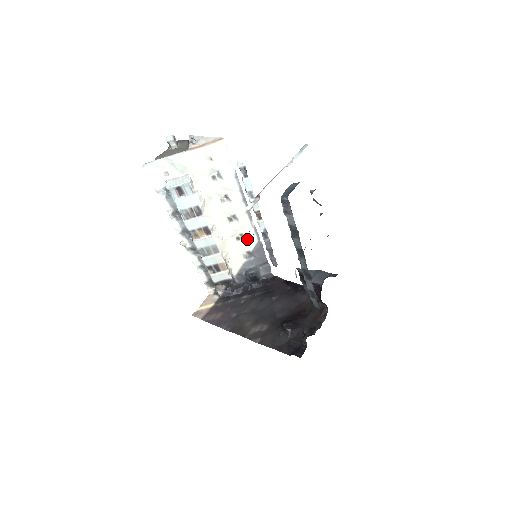
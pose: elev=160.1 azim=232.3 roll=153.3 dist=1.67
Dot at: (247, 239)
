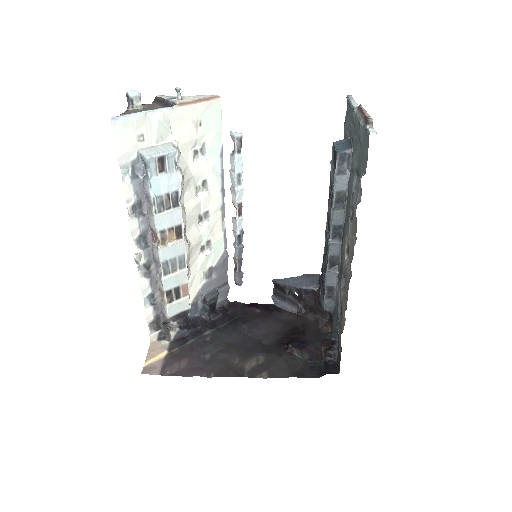
Dot at: (213, 248)
